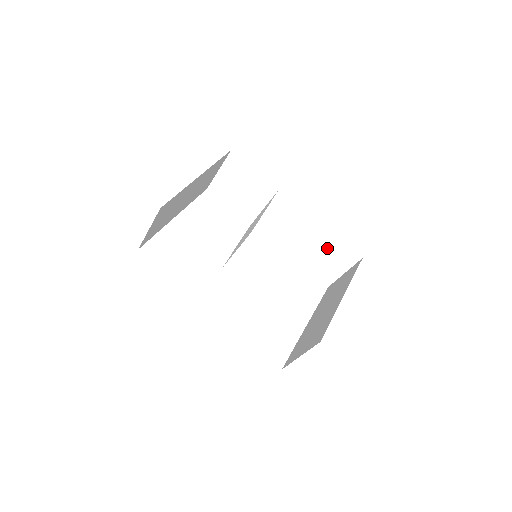
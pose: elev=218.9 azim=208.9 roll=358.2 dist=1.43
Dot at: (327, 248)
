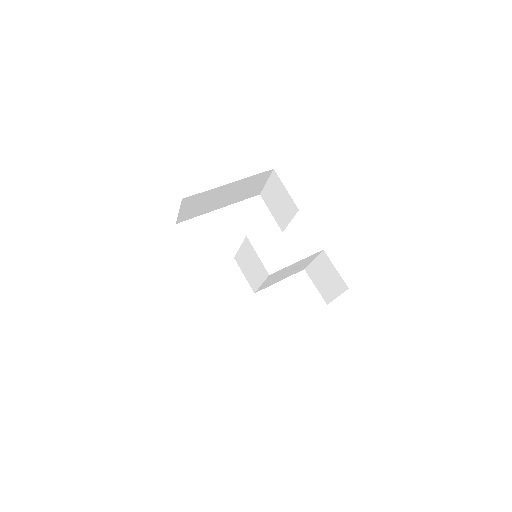
Dot at: (326, 270)
